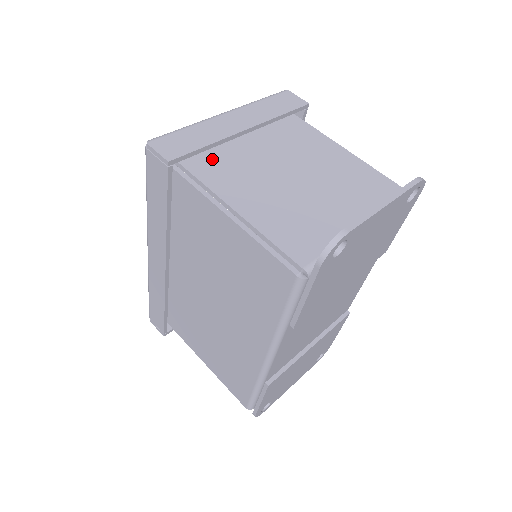
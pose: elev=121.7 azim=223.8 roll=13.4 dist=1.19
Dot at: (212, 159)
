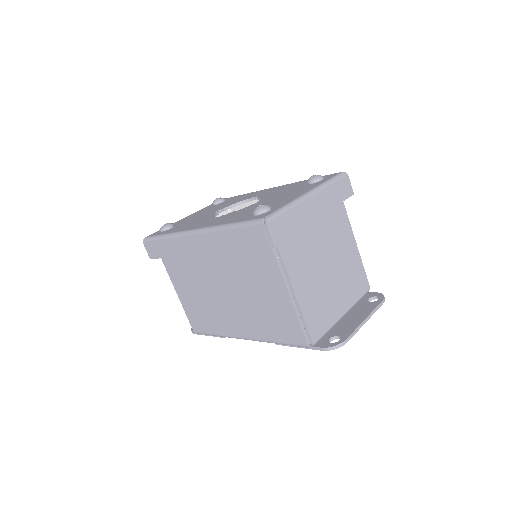
Dot at: (292, 239)
